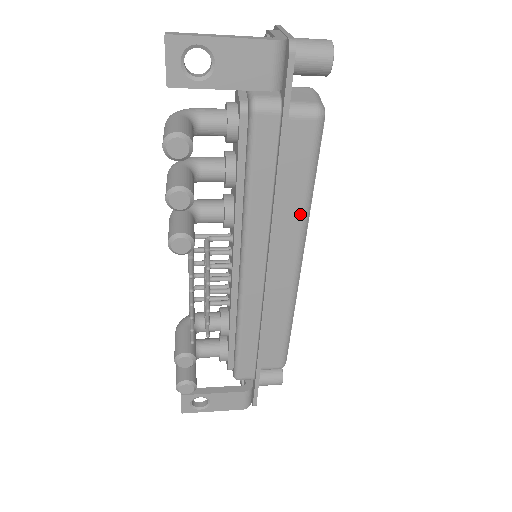
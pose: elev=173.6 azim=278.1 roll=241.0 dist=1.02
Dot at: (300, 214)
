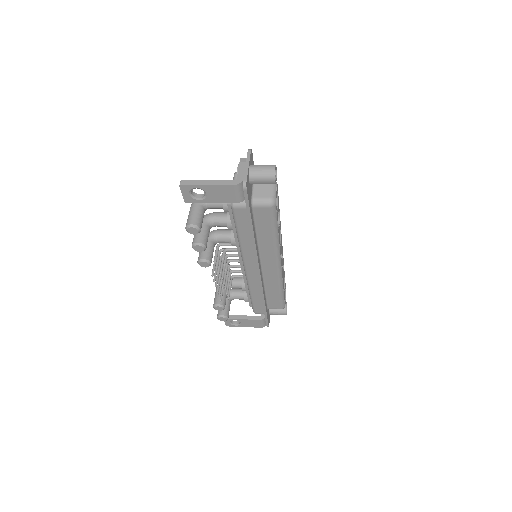
Dot at: (272, 244)
